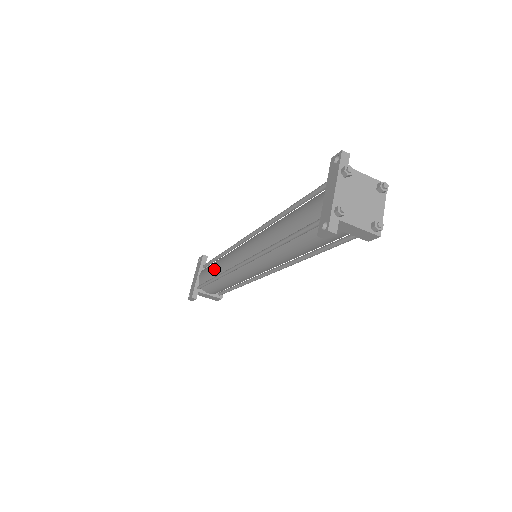
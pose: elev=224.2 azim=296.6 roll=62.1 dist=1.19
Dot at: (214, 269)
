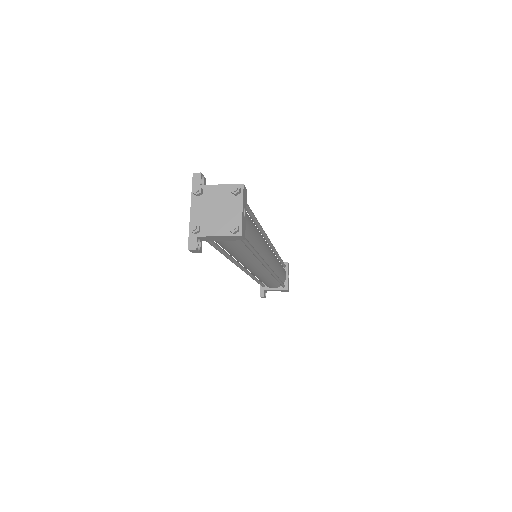
Dot at: occluded
